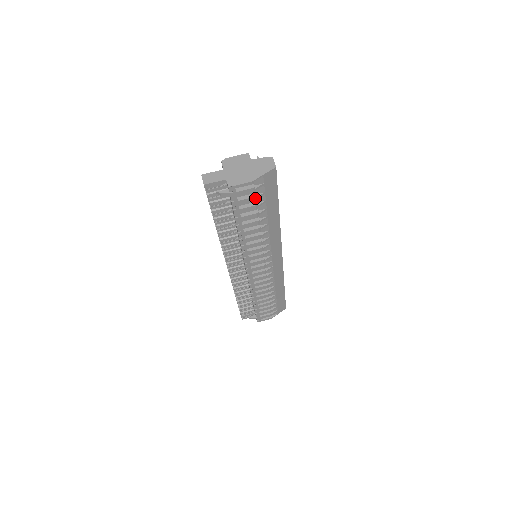
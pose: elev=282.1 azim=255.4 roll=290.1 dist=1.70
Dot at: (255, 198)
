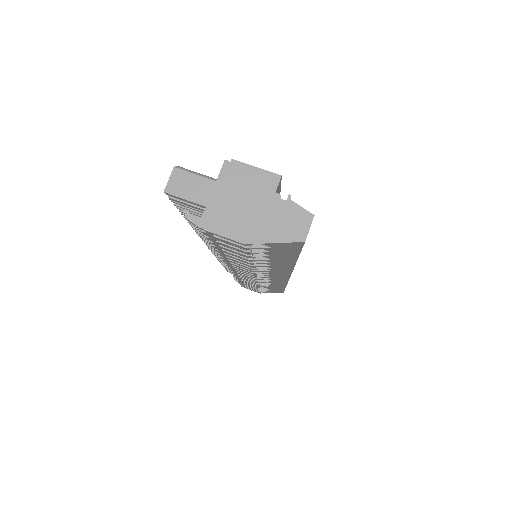
Dot at: (248, 252)
